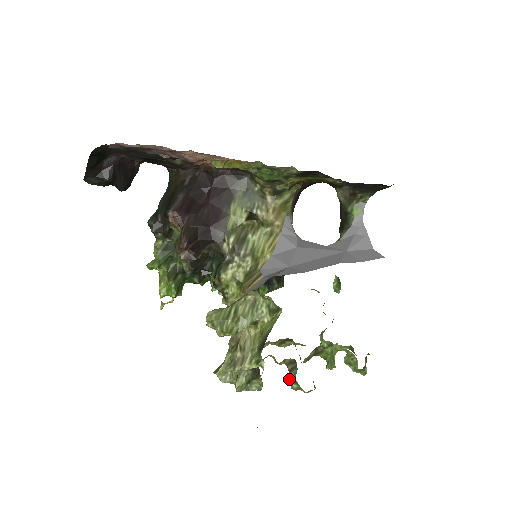
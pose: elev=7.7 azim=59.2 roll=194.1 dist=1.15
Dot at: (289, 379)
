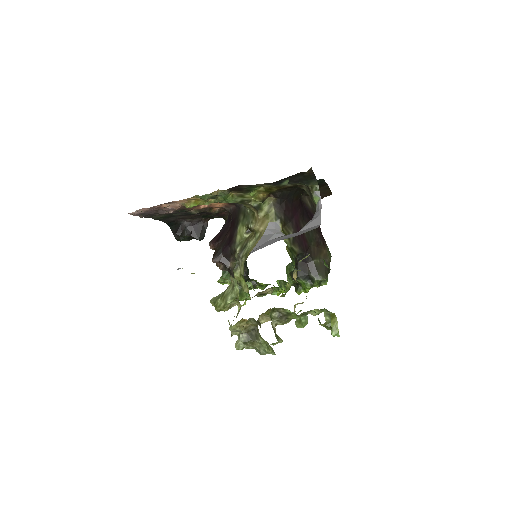
Dot at: occluded
